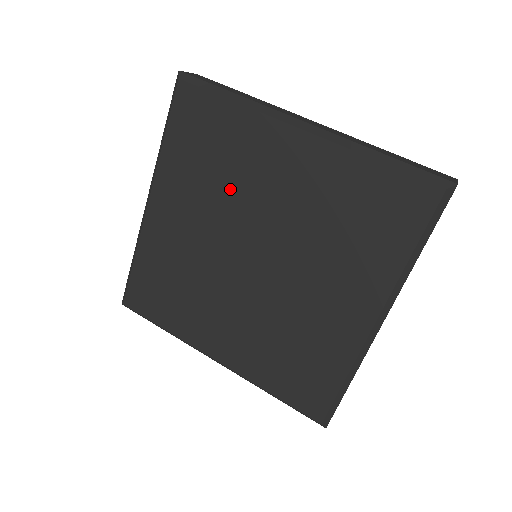
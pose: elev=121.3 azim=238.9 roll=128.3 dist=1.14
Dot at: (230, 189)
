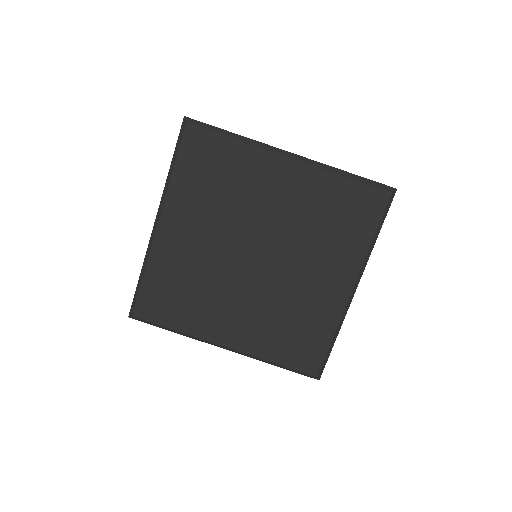
Dot at: (234, 206)
